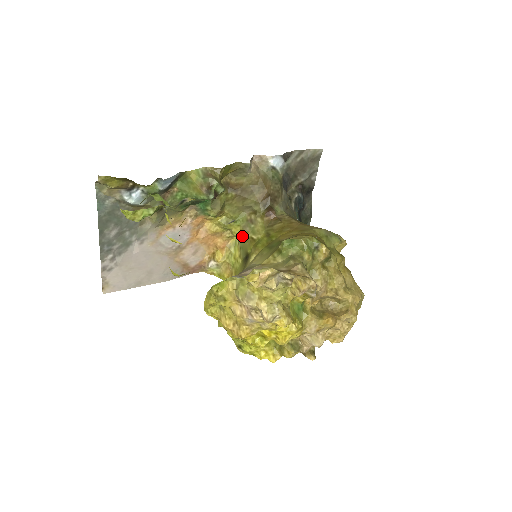
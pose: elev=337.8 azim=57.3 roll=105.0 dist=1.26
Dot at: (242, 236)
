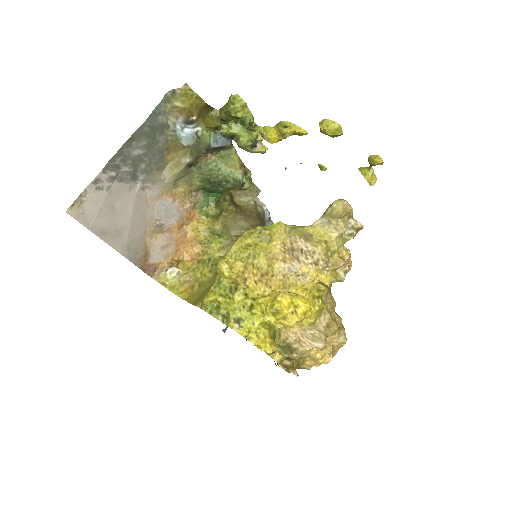
Dot at: (219, 254)
